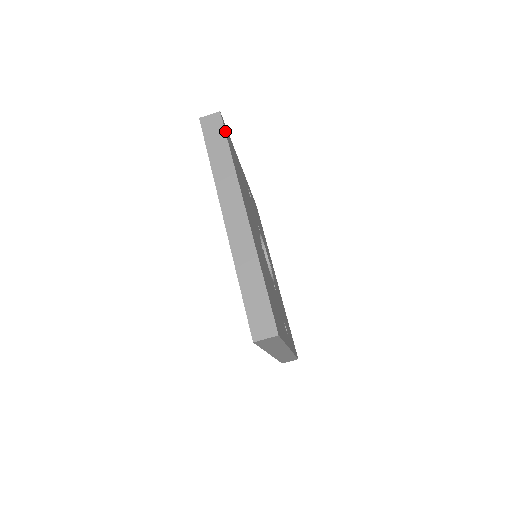
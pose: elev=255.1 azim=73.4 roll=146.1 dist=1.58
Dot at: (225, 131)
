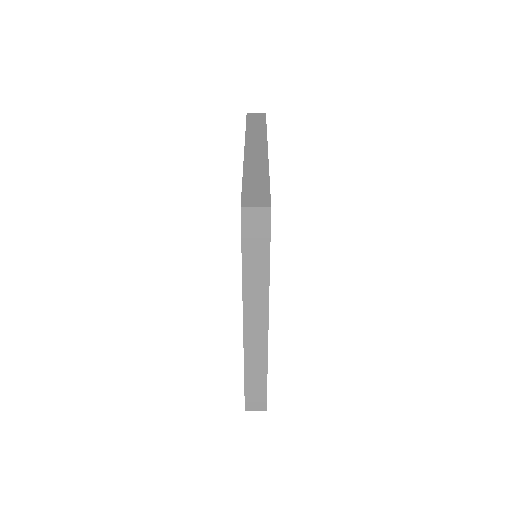
Dot at: occluded
